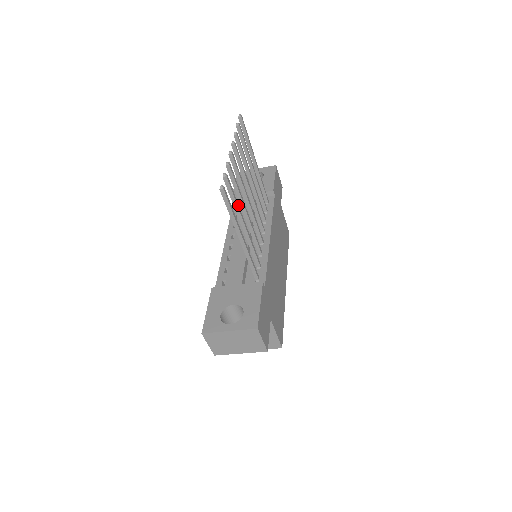
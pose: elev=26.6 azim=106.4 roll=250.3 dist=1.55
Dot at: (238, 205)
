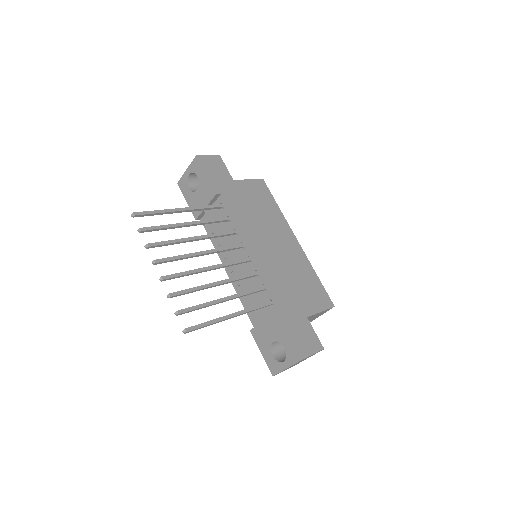
Dot at: (206, 303)
